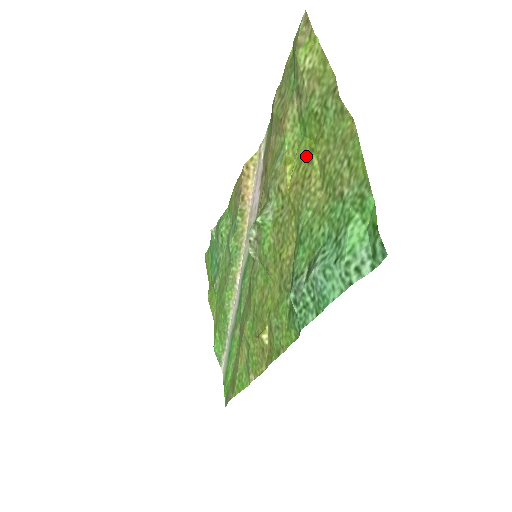
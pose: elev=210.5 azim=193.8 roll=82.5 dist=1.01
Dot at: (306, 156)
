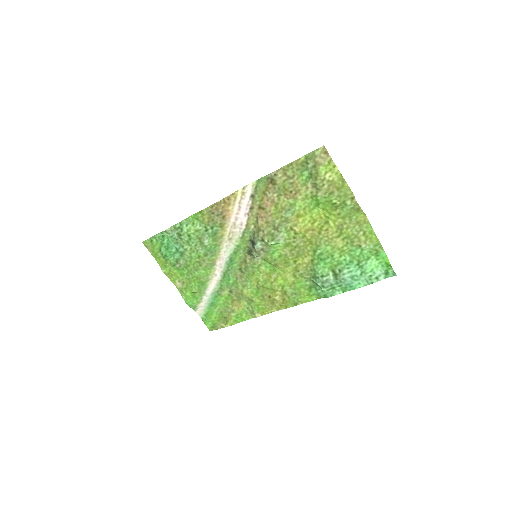
Dot at: (321, 219)
